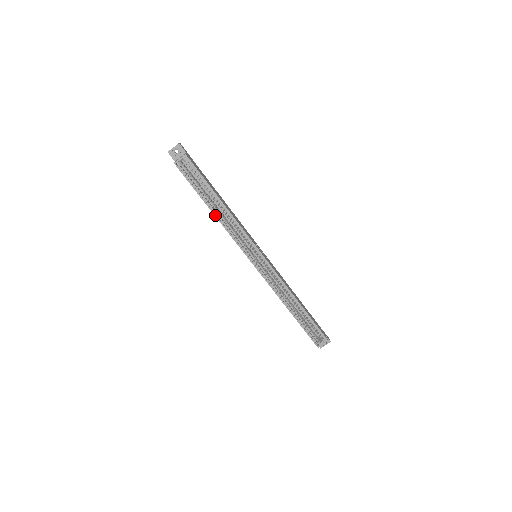
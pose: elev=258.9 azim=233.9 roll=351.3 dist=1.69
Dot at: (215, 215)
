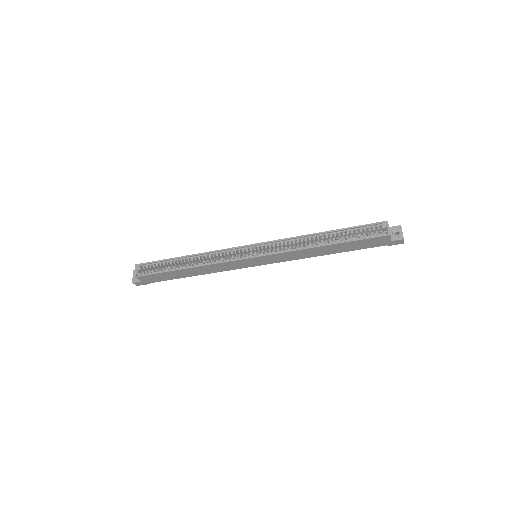
Dot at: (192, 267)
